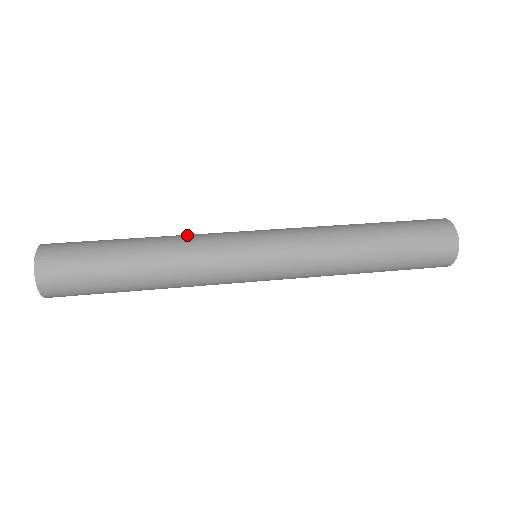
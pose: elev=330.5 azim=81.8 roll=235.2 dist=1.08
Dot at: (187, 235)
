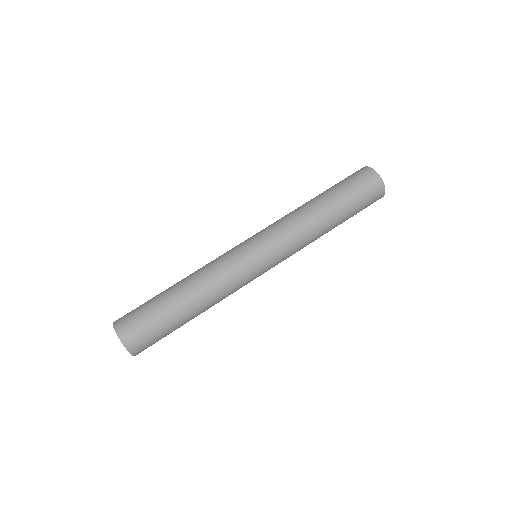
Dot at: (218, 285)
